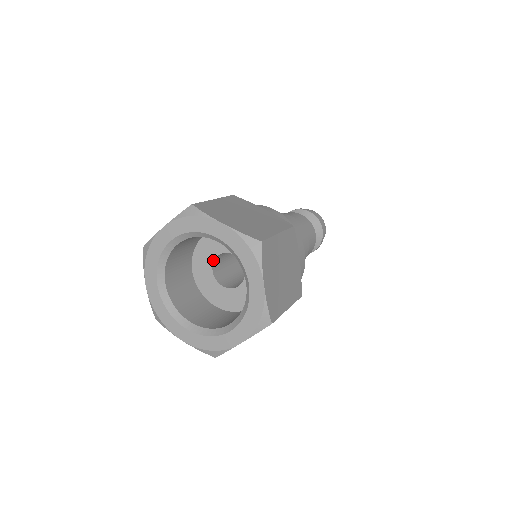
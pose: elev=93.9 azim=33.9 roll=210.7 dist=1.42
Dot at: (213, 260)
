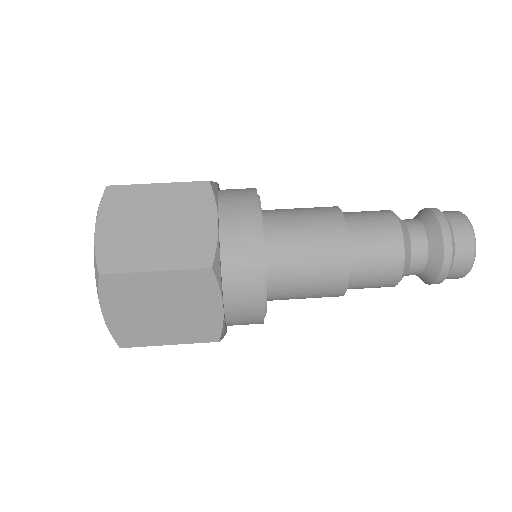
Dot at: occluded
